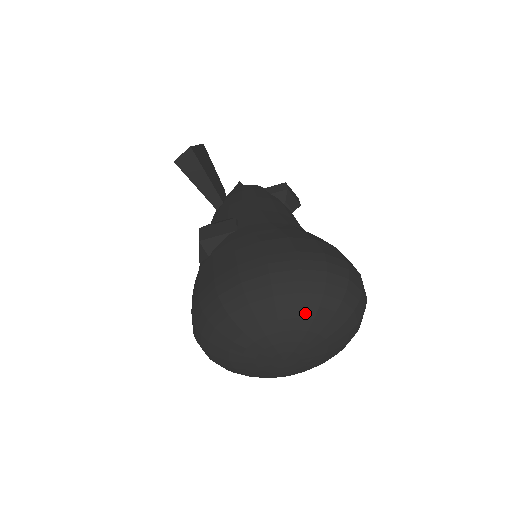
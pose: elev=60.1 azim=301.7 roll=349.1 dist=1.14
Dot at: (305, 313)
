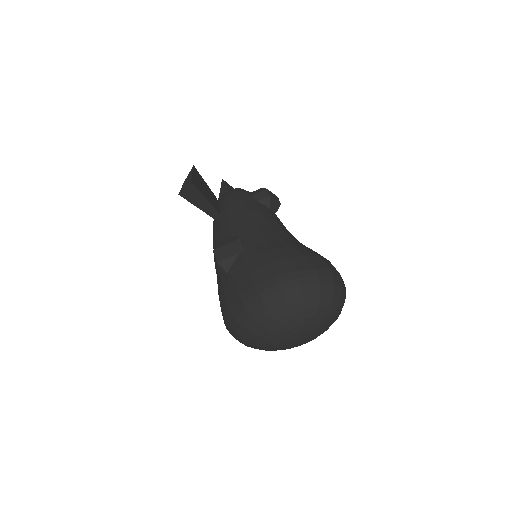
Dot at: (309, 314)
